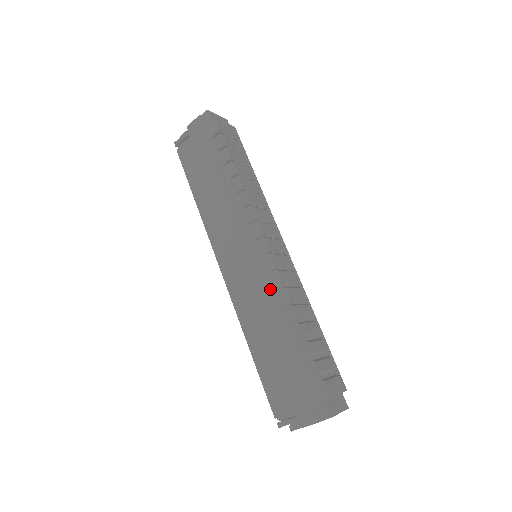
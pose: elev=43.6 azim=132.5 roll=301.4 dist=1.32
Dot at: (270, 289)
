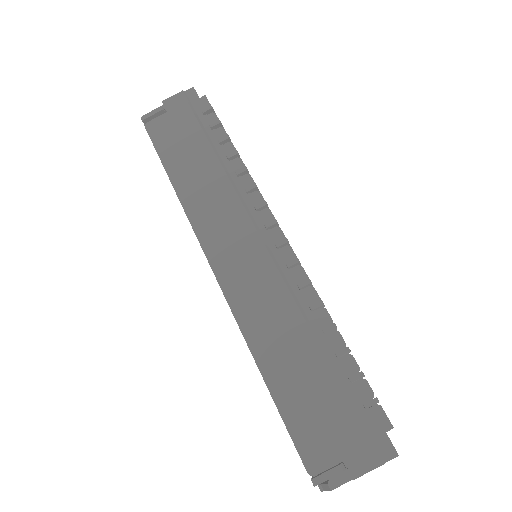
Dot at: (291, 289)
